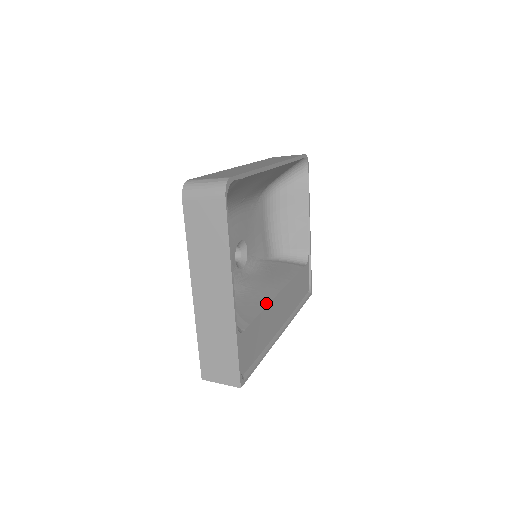
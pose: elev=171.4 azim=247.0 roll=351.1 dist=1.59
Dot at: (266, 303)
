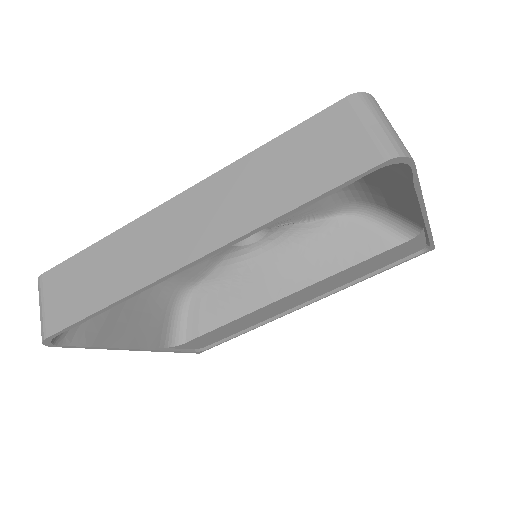
Dot at: (246, 311)
